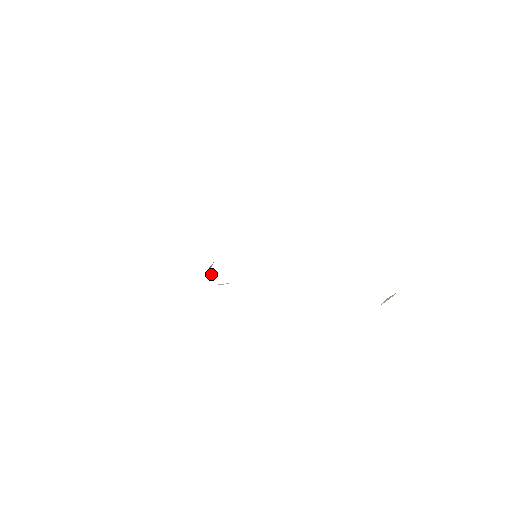
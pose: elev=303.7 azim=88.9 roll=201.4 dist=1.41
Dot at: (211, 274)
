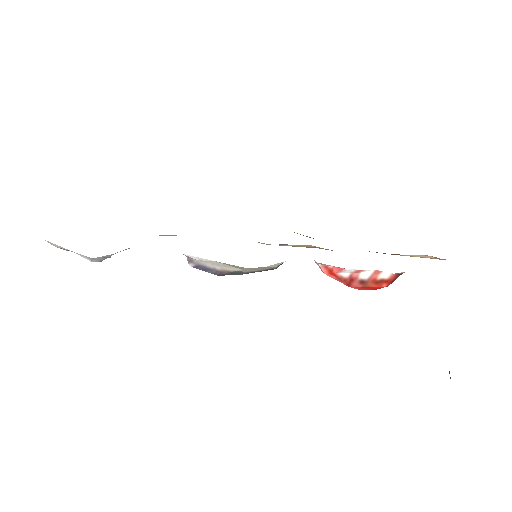
Dot at: occluded
